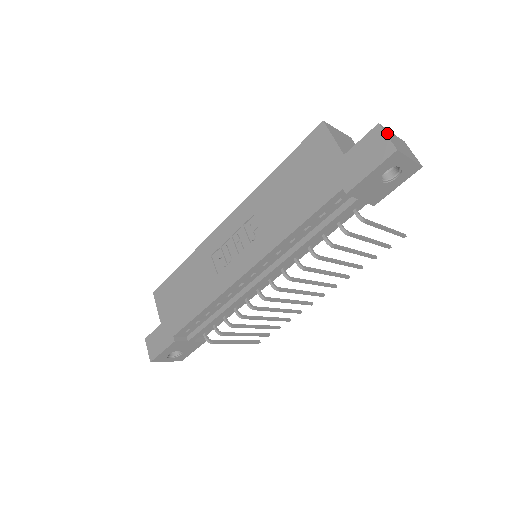
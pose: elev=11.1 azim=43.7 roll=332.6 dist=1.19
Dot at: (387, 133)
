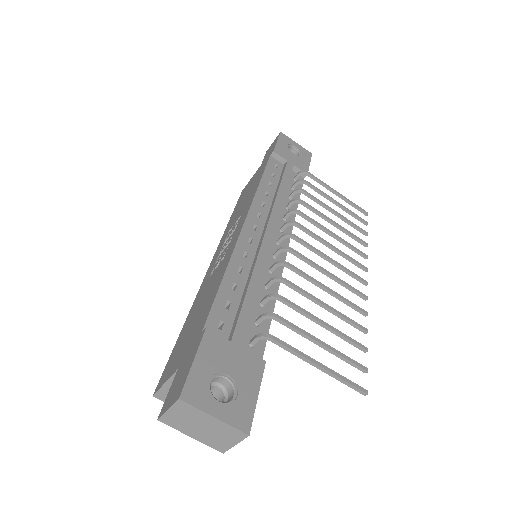
Dot at: occluded
